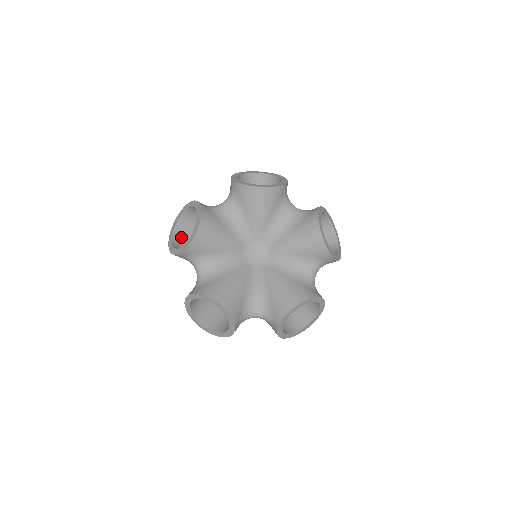
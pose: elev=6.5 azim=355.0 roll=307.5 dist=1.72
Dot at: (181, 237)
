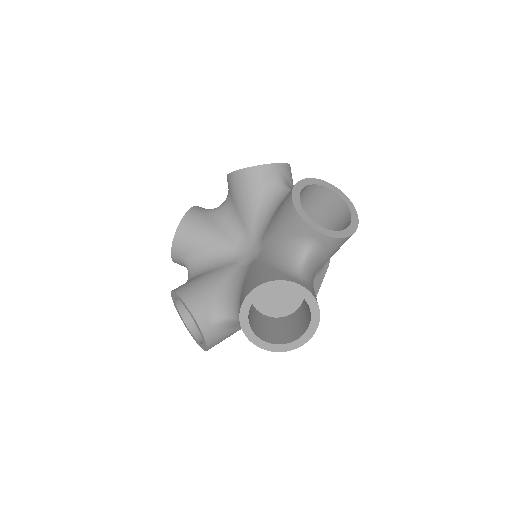
Dot at: occluded
